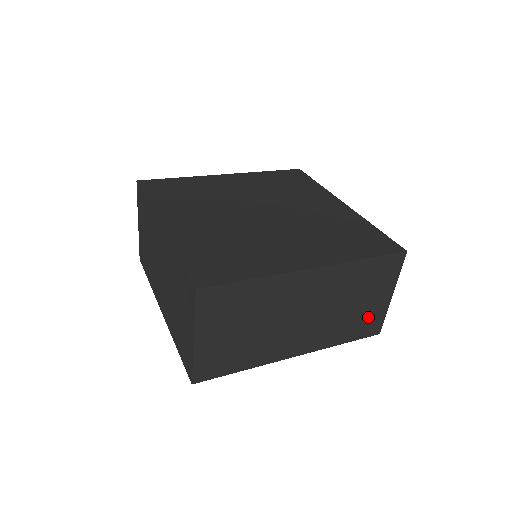
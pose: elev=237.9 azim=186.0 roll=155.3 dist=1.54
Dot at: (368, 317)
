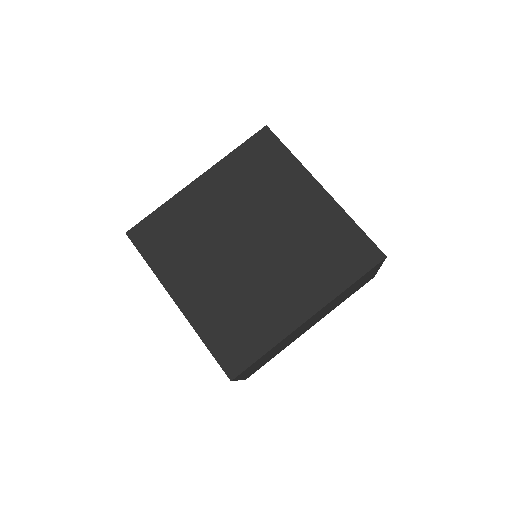
Dot at: (362, 284)
